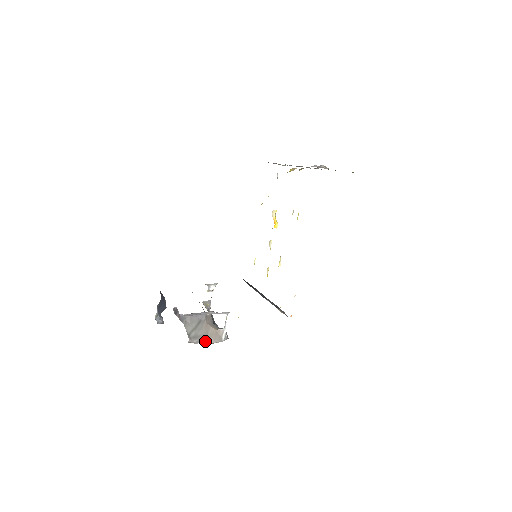
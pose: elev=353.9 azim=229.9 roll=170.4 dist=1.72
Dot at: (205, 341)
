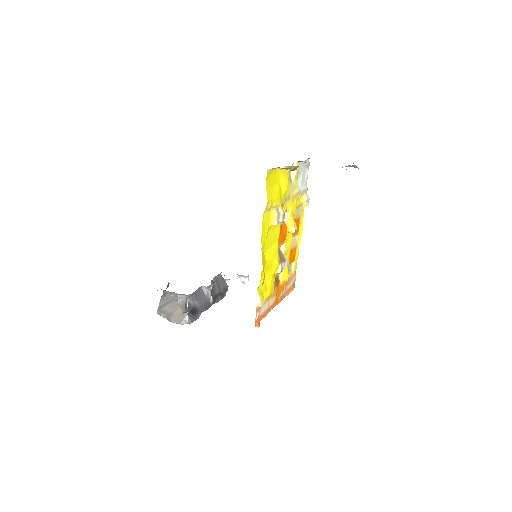
Dot at: (169, 318)
